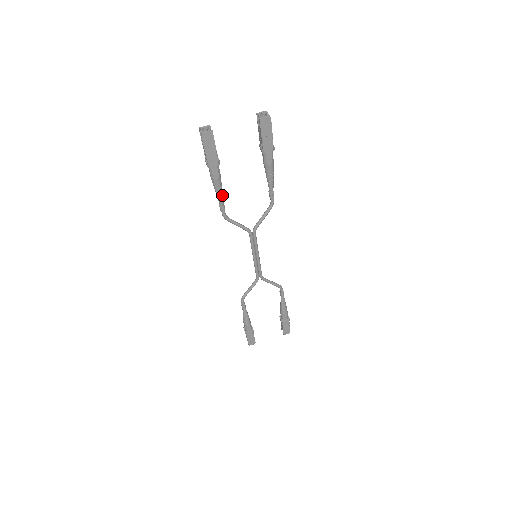
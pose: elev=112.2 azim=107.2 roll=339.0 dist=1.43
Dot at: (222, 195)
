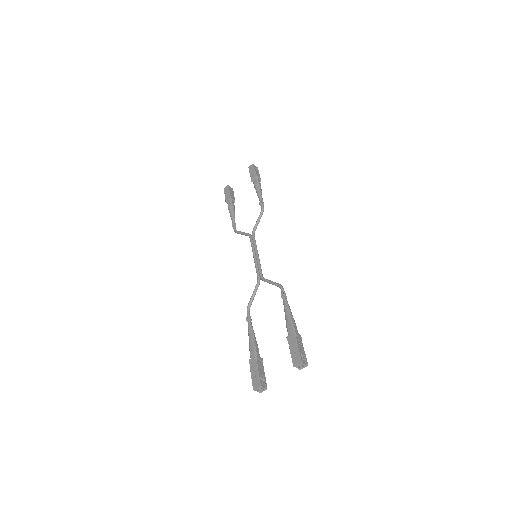
Dot at: (253, 330)
